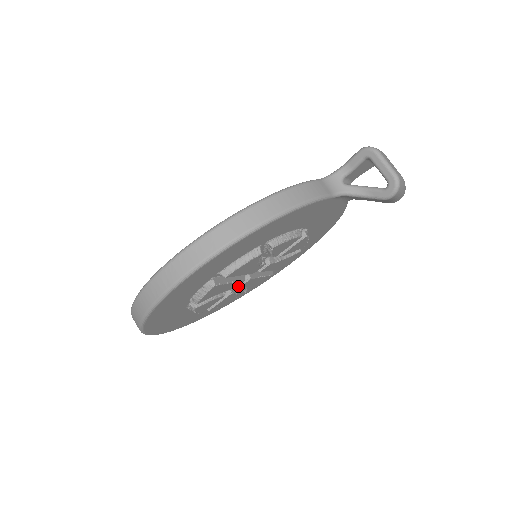
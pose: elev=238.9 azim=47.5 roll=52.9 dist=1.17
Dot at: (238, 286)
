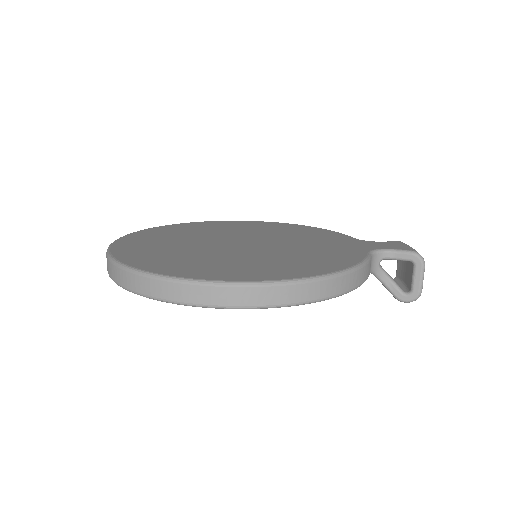
Dot at: occluded
